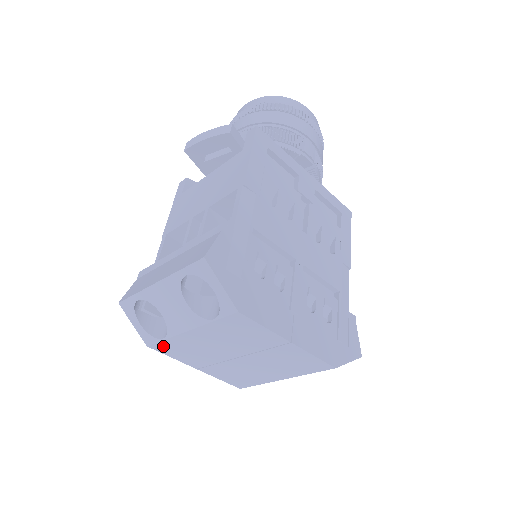
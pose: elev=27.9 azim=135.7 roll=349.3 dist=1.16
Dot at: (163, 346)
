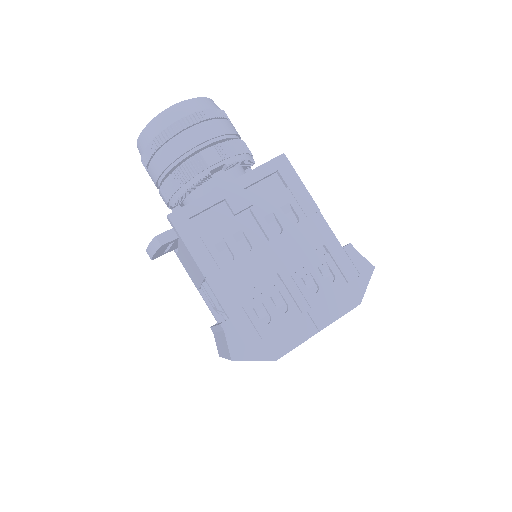
Dot at: occluded
